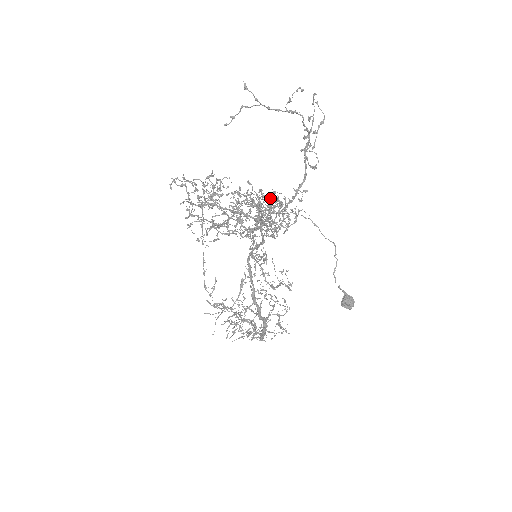
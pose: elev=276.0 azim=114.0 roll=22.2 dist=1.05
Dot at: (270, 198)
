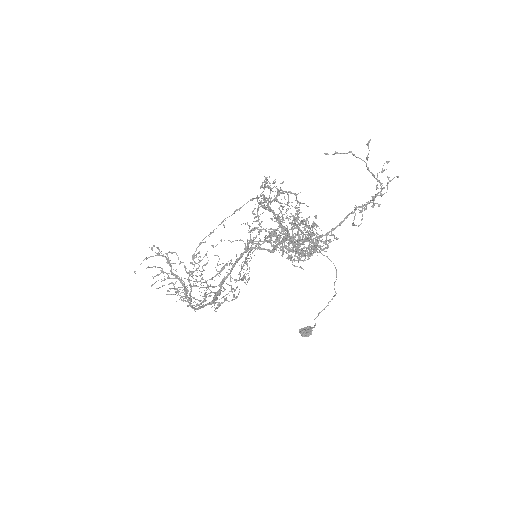
Dot at: occluded
